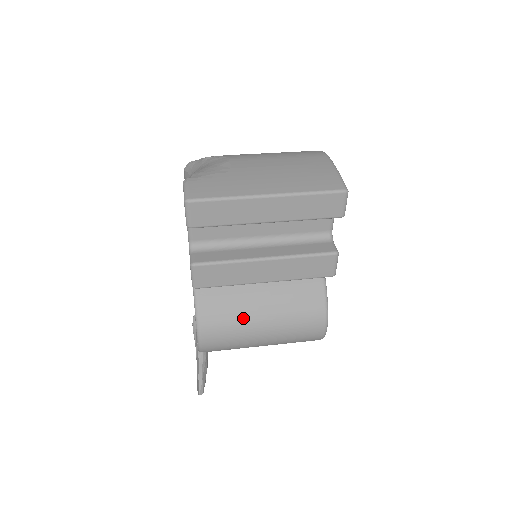
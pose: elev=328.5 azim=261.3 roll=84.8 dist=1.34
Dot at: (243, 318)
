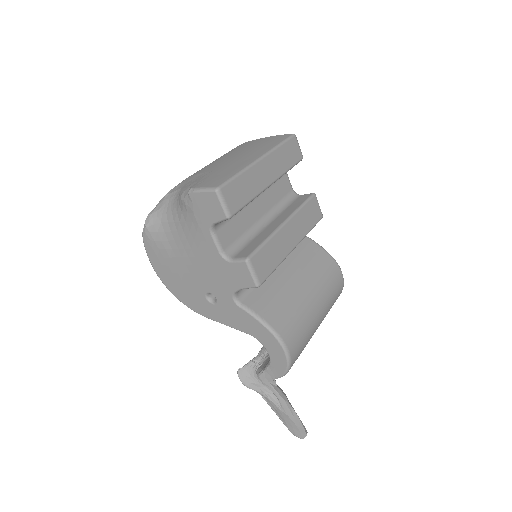
Dot at: (297, 302)
